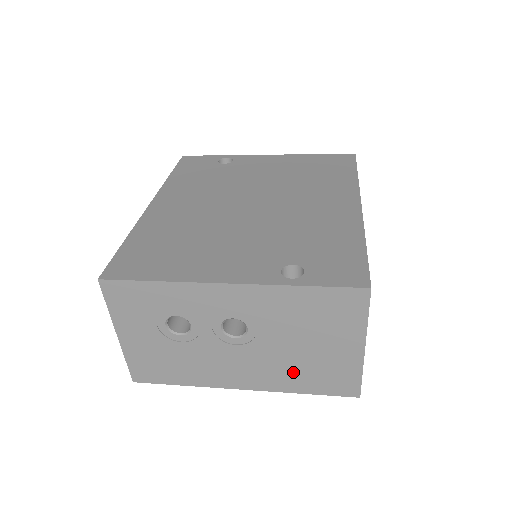
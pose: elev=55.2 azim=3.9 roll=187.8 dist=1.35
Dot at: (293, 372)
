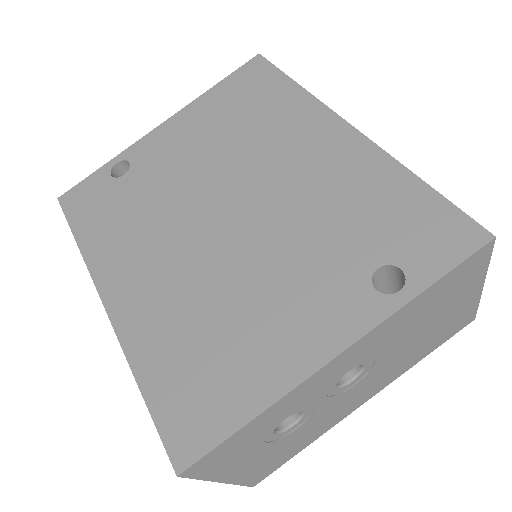
Dot at: (414, 354)
